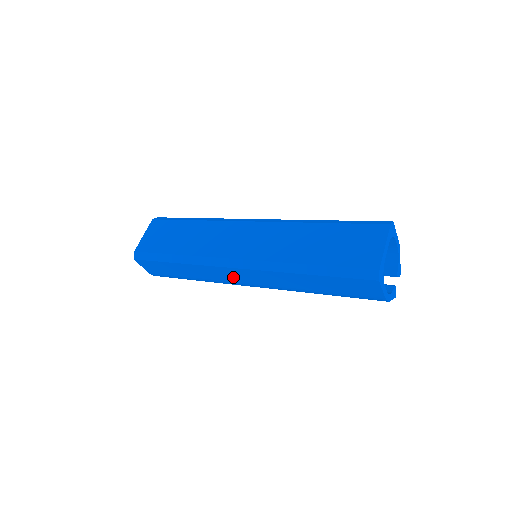
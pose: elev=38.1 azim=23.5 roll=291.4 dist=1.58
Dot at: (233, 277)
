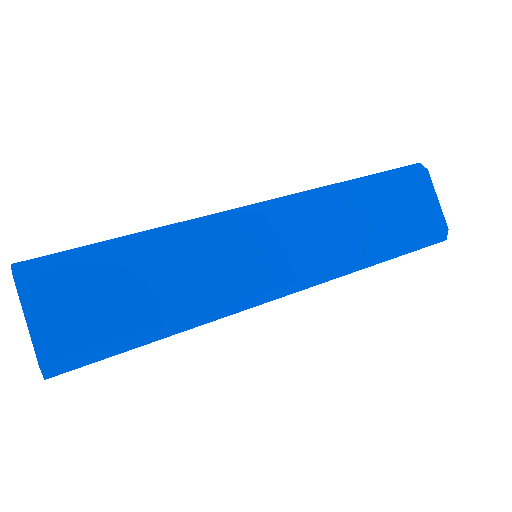
Dot at: occluded
